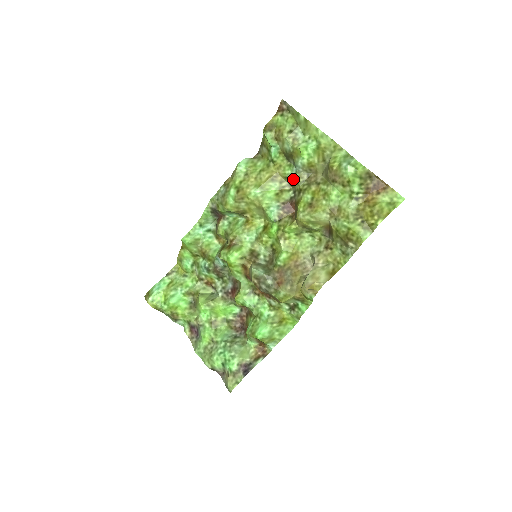
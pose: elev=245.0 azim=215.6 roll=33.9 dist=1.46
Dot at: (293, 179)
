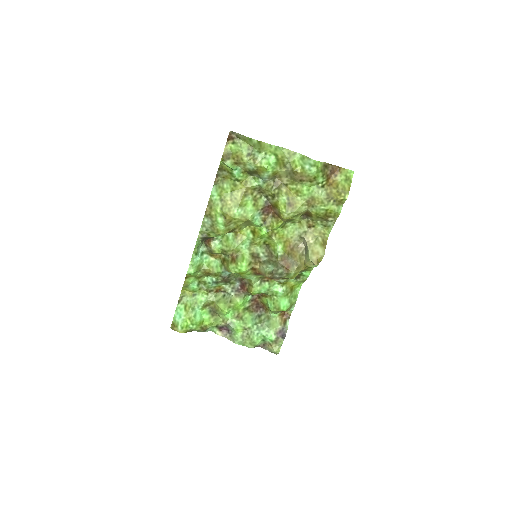
Dot at: (262, 188)
